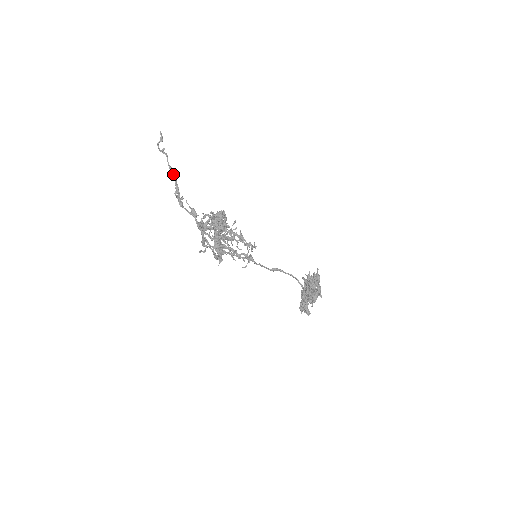
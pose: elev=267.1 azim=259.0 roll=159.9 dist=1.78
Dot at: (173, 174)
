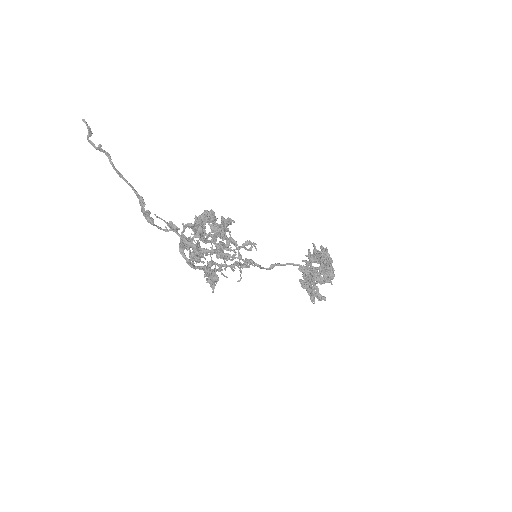
Dot at: (126, 180)
